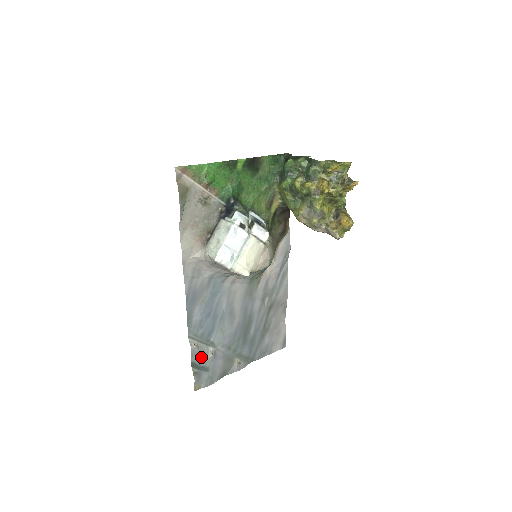
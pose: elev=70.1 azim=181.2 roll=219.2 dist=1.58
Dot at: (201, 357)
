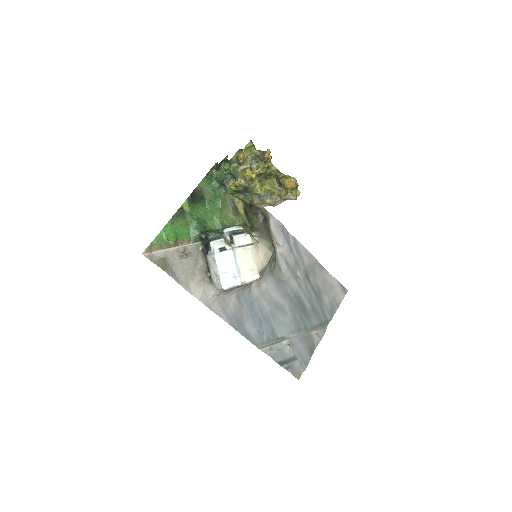
Dot at: (281, 354)
